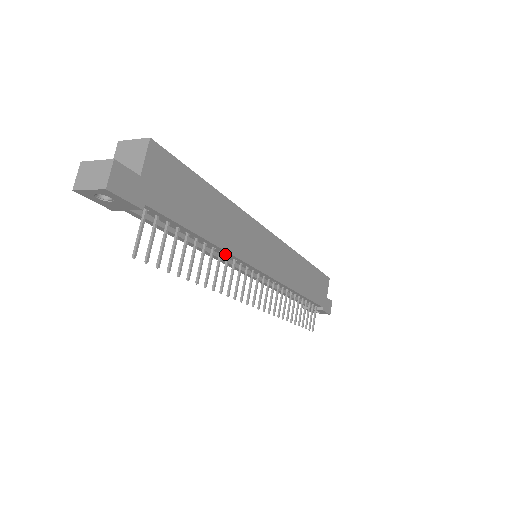
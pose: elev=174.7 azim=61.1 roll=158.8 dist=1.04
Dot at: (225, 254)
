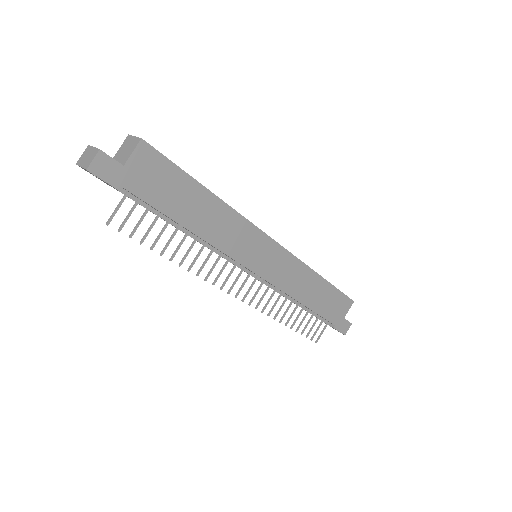
Dot at: (211, 245)
